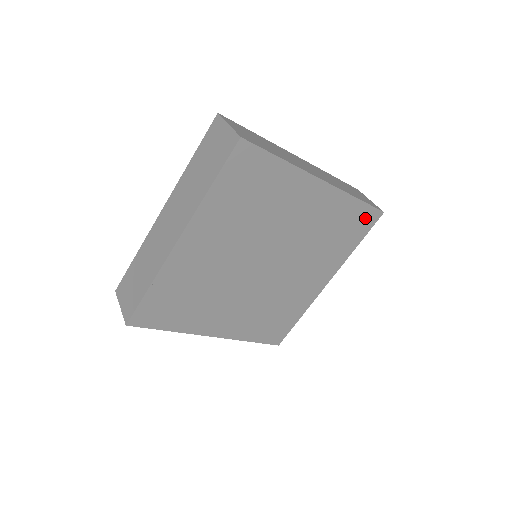
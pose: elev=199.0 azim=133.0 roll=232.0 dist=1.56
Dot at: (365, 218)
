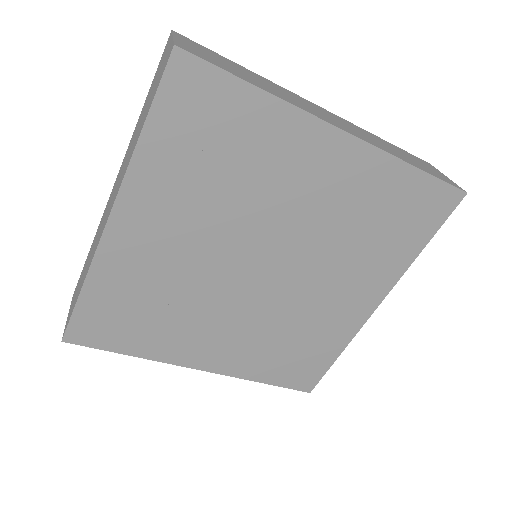
Dot at: (432, 201)
